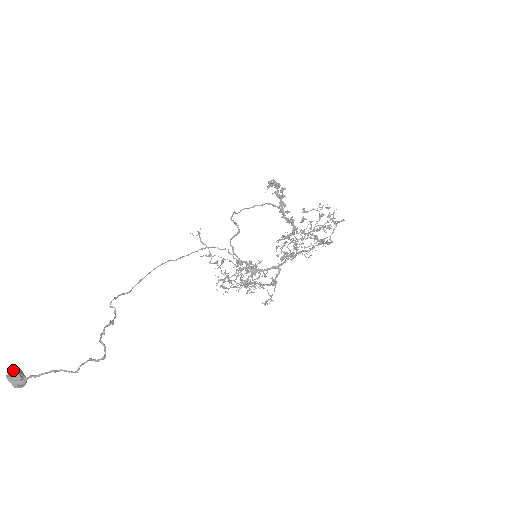
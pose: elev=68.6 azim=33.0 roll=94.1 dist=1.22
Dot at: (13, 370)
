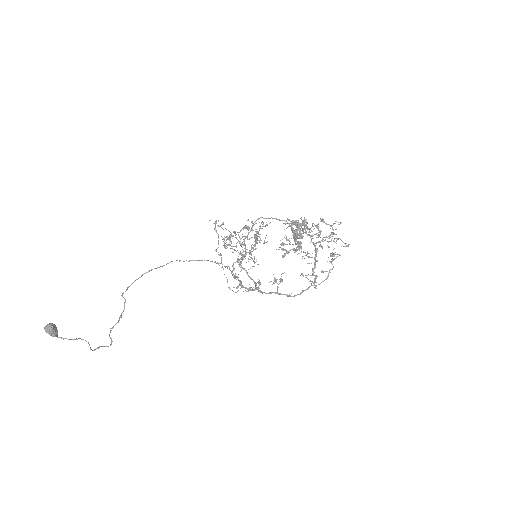
Dot at: (49, 327)
